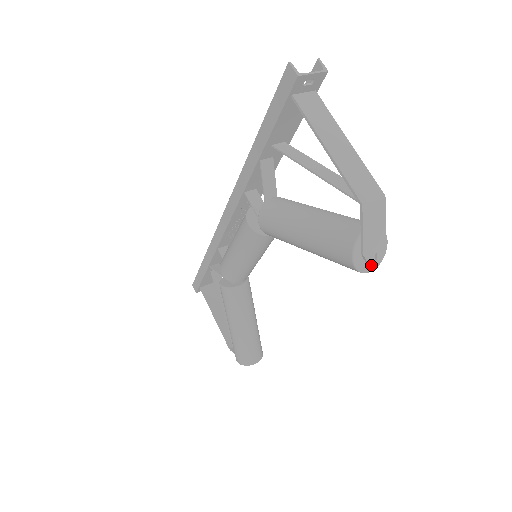
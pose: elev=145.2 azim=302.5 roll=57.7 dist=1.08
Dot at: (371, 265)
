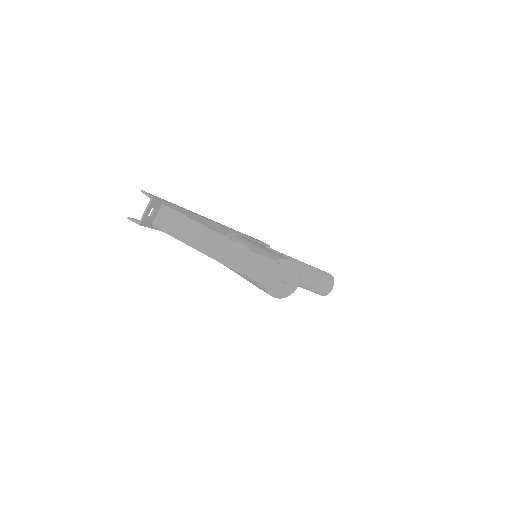
Dot at: (294, 284)
